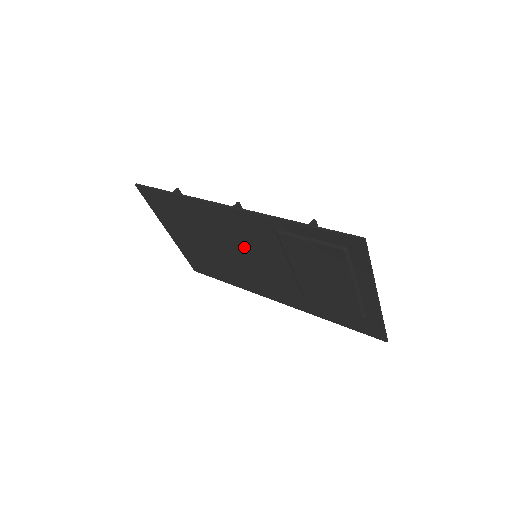
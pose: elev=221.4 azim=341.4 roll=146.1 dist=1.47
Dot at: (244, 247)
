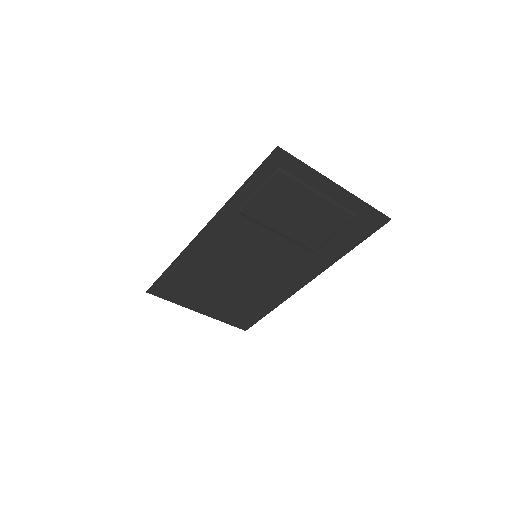
Dot at: (242, 256)
